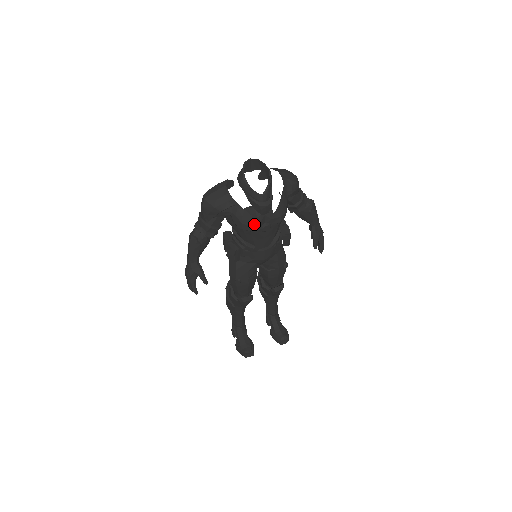
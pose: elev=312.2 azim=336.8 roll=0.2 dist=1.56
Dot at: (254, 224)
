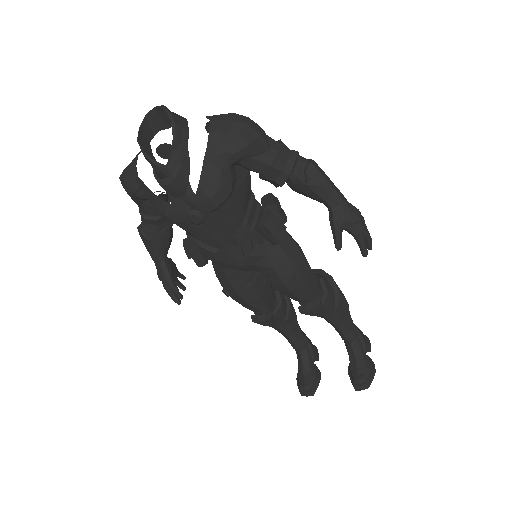
Dot at: (172, 213)
